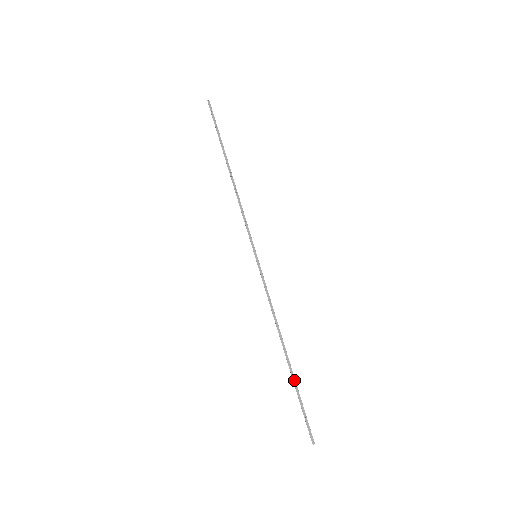
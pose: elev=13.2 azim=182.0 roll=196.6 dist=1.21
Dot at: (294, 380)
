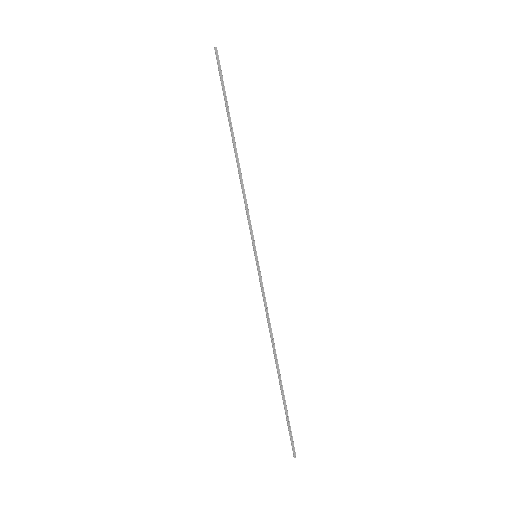
Dot at: (283, 394)
